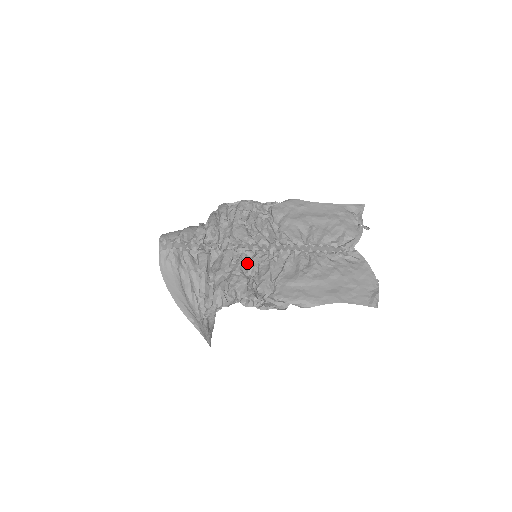
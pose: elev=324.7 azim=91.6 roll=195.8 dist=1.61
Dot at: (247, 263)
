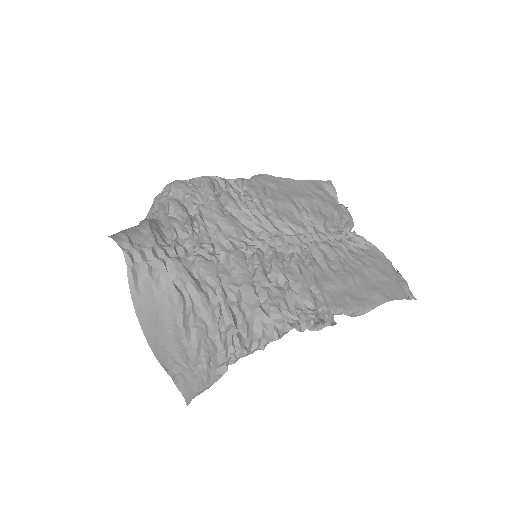
Dot at: (265, 268)
